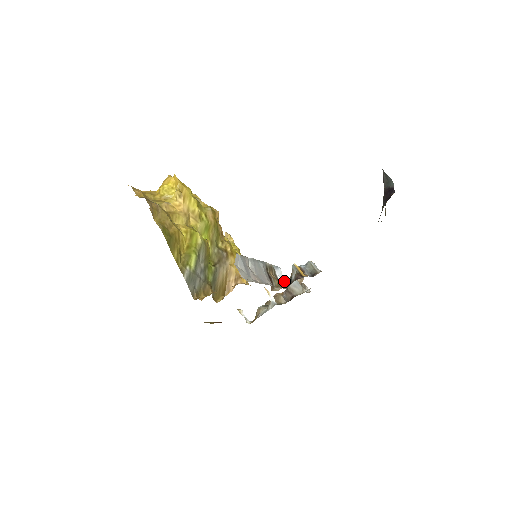
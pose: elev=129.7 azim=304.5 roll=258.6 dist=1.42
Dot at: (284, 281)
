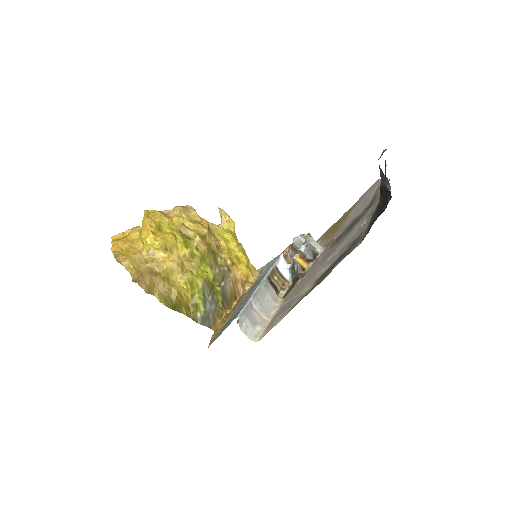
Dot at: (288, 270)
